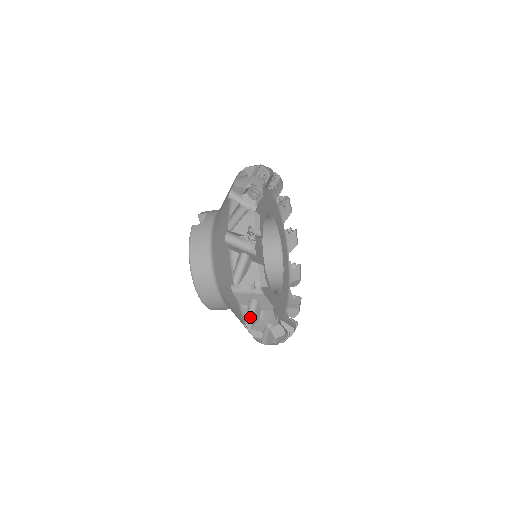
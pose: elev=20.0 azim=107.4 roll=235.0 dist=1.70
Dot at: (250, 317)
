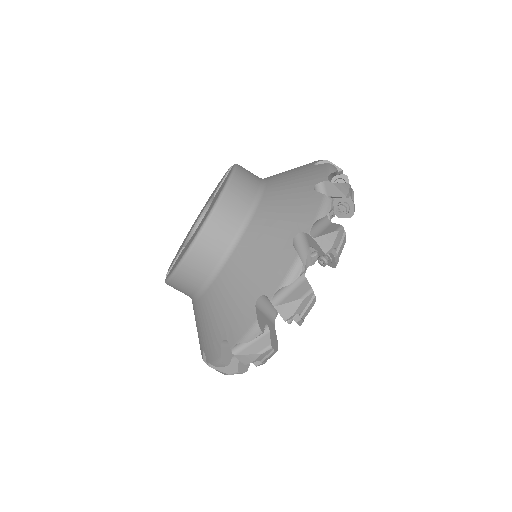
Dot at: (284, 291)
